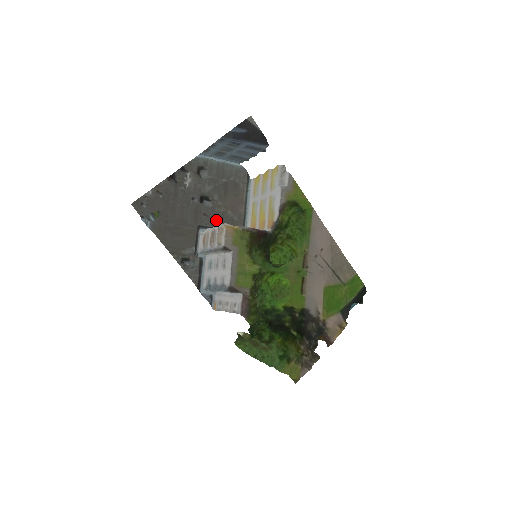
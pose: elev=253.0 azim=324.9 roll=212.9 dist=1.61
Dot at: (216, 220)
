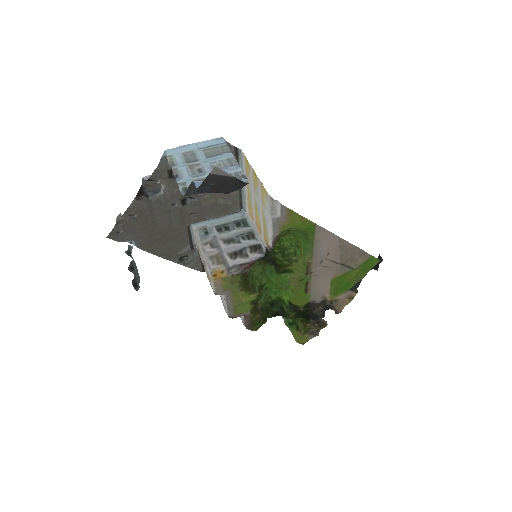
Dot at: (206, 213)
